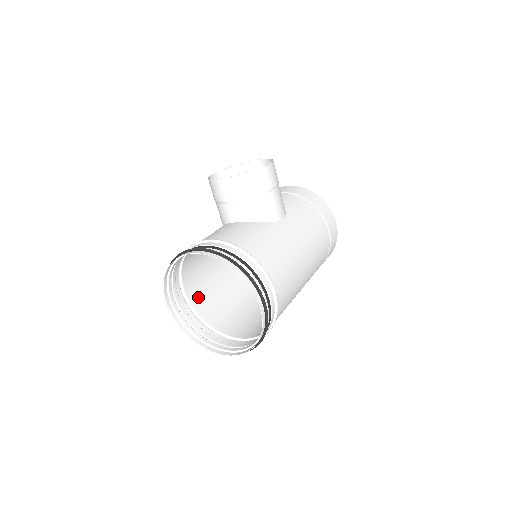
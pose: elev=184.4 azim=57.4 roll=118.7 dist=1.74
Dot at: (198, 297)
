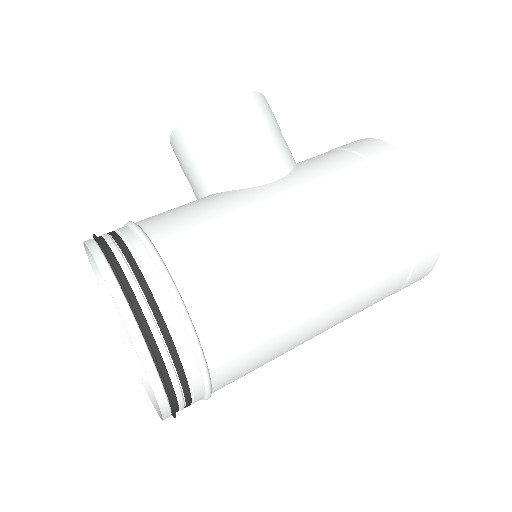
Dot at: occluded
